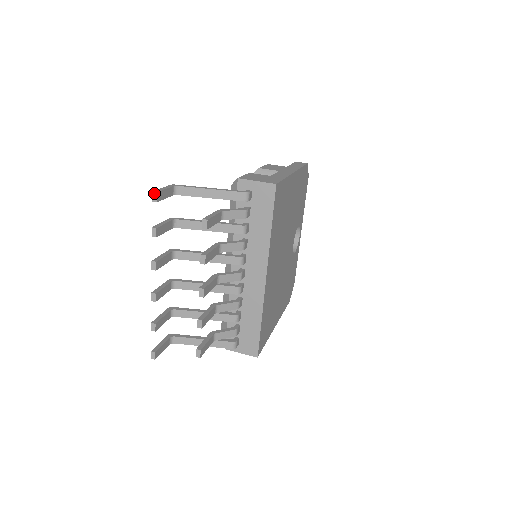
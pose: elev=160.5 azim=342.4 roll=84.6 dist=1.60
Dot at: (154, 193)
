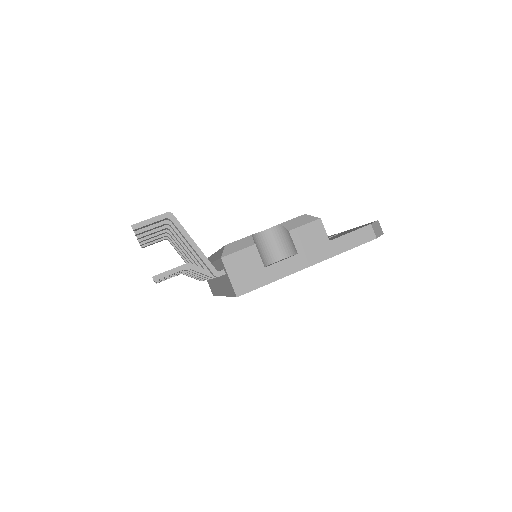
Dot at: (132, 228)
